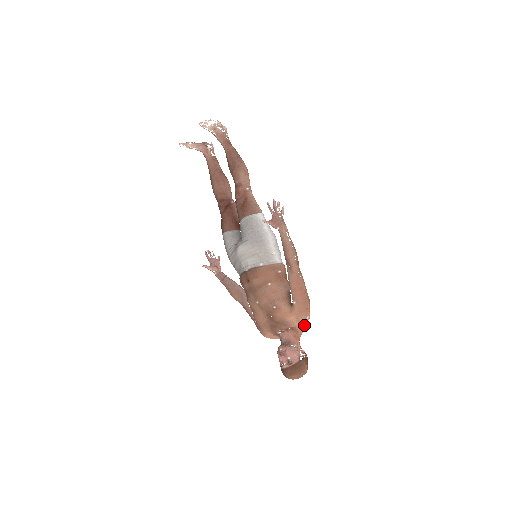
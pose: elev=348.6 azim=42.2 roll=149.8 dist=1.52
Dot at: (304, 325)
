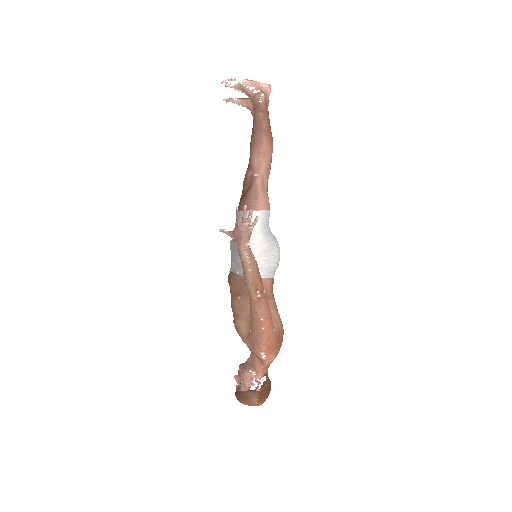
Dot at: (262, 358)
